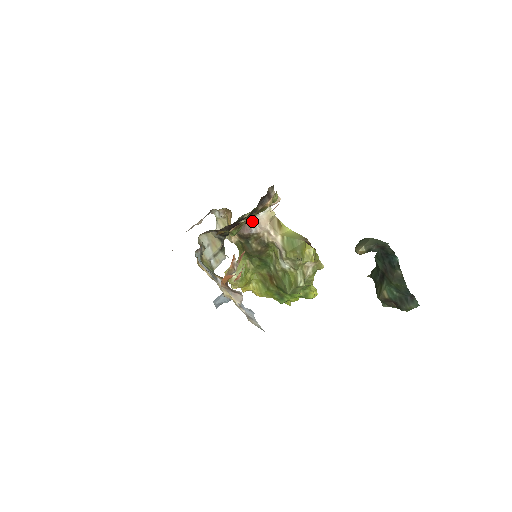
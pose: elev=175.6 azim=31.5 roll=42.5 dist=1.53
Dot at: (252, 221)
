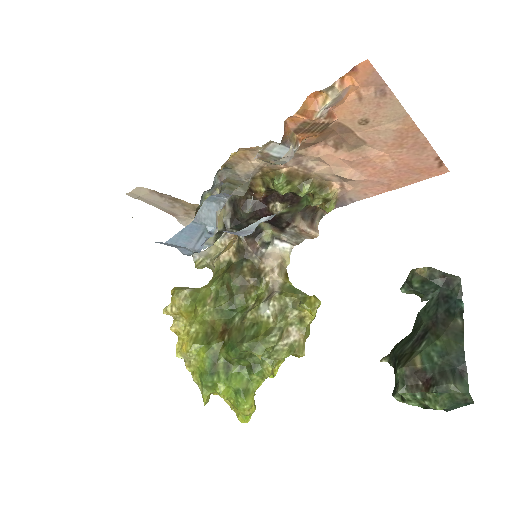
Dot at: (304, 190)
